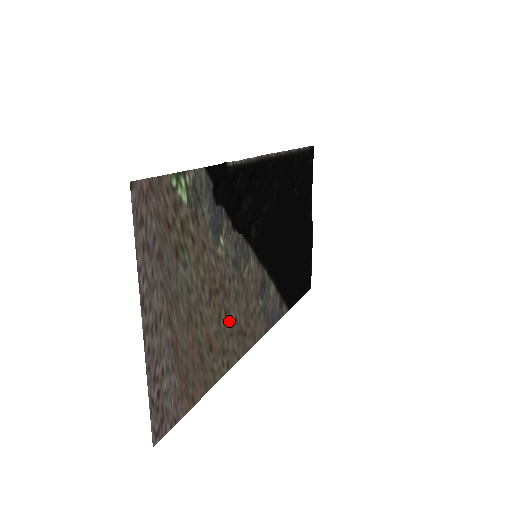
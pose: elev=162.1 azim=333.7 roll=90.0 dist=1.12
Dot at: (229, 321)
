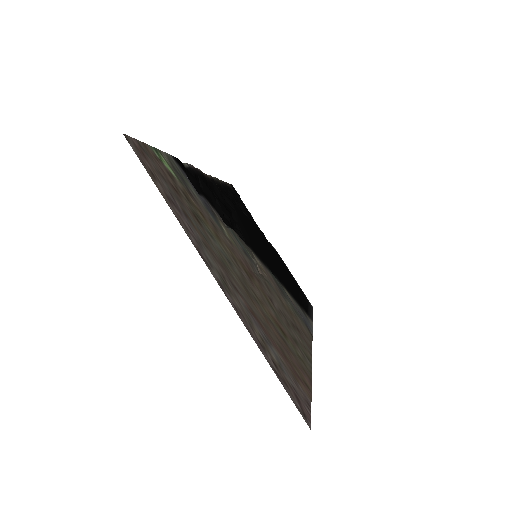
Dot at: (278, 310)
